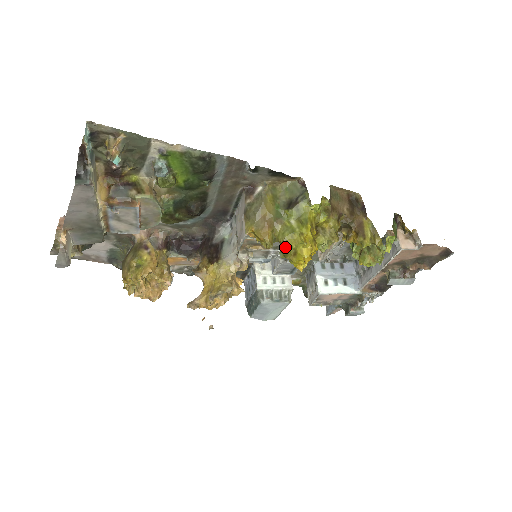
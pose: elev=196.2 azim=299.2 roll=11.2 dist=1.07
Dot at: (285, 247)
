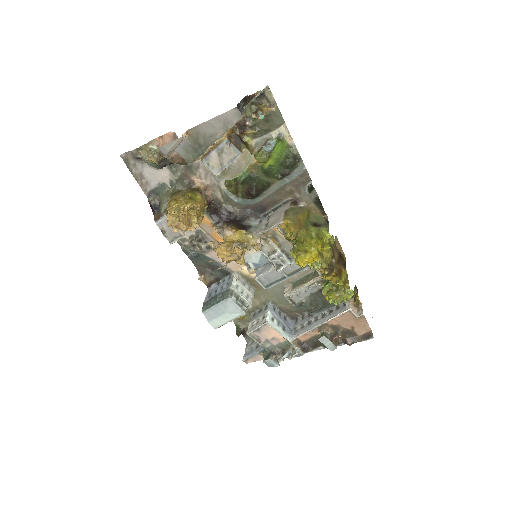
Dot at: (300, 246)
